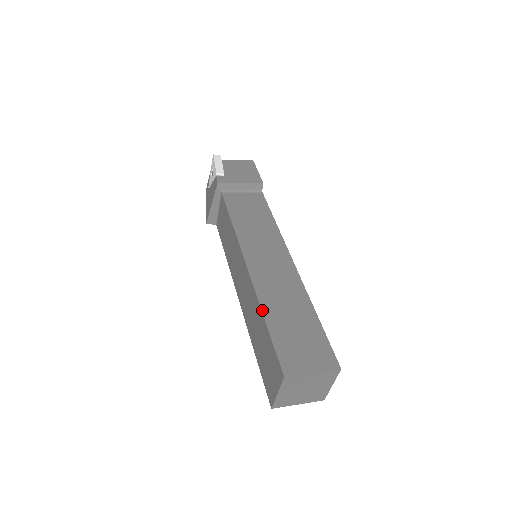
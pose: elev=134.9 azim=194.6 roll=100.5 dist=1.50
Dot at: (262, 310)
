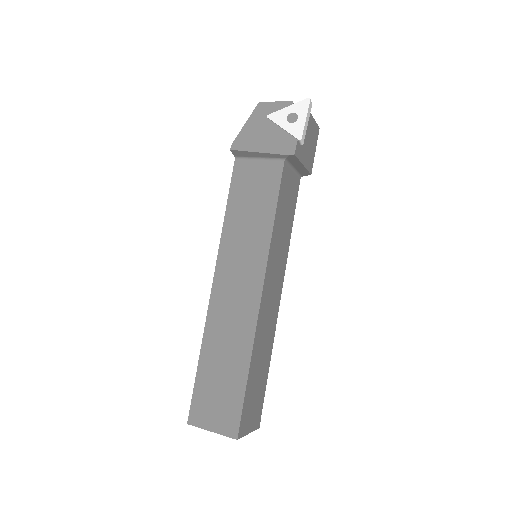
Dot at: (251, 359)
